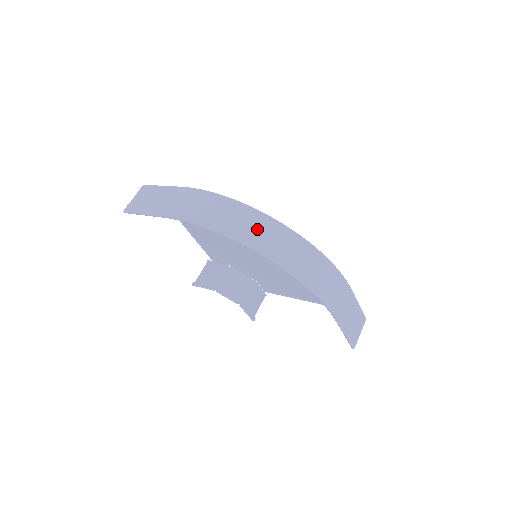
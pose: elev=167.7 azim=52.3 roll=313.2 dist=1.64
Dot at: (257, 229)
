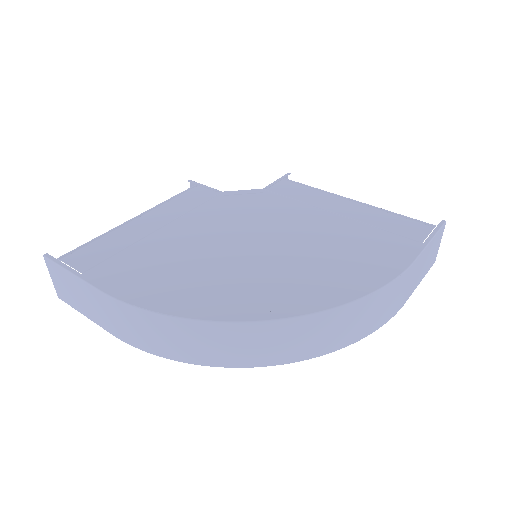
Dot at: (245, 346)
